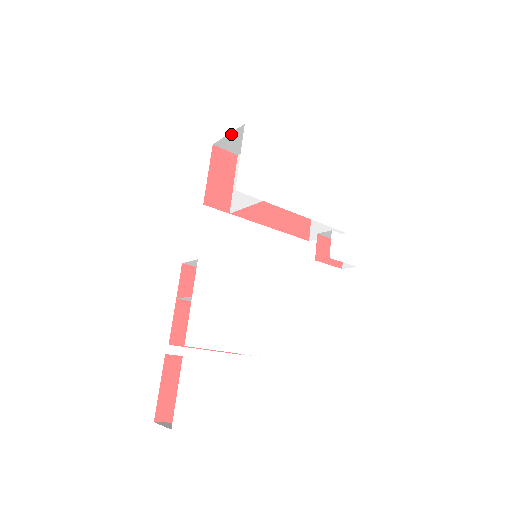
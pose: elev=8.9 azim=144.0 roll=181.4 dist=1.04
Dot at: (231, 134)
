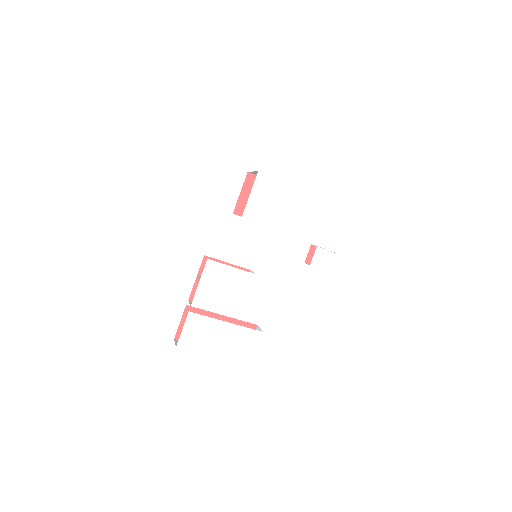
Dot at: (254, 172)
